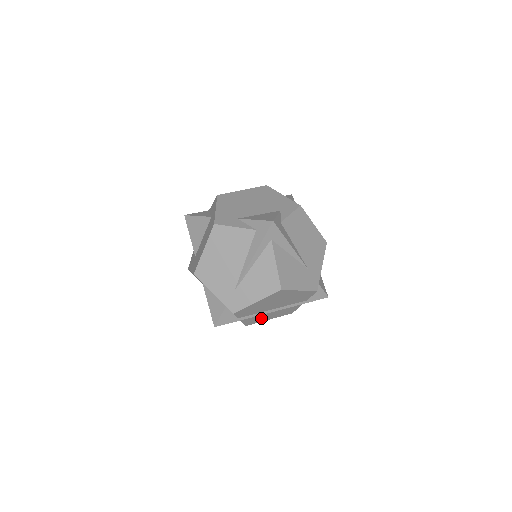
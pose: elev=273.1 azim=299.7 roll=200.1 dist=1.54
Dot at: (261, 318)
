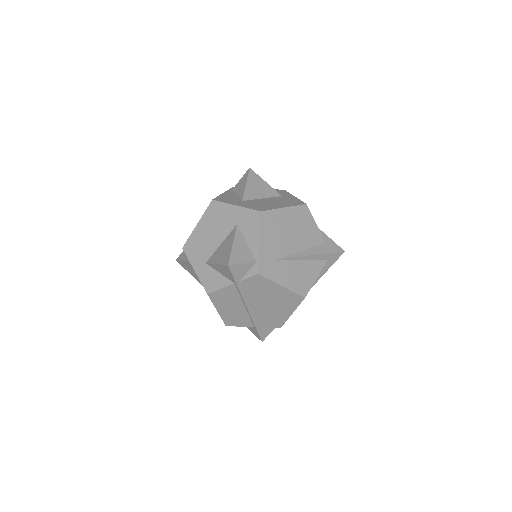
Dot at: (226, 302)
